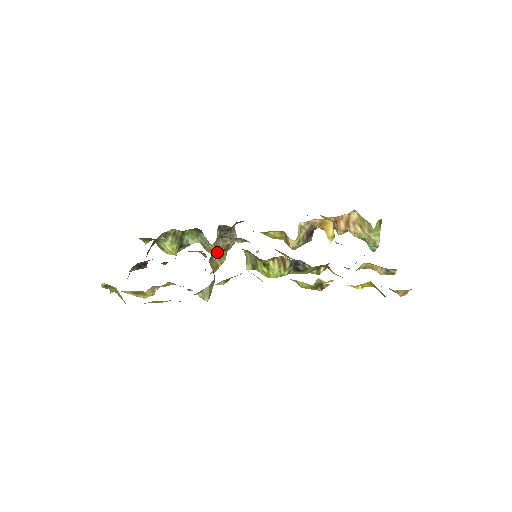
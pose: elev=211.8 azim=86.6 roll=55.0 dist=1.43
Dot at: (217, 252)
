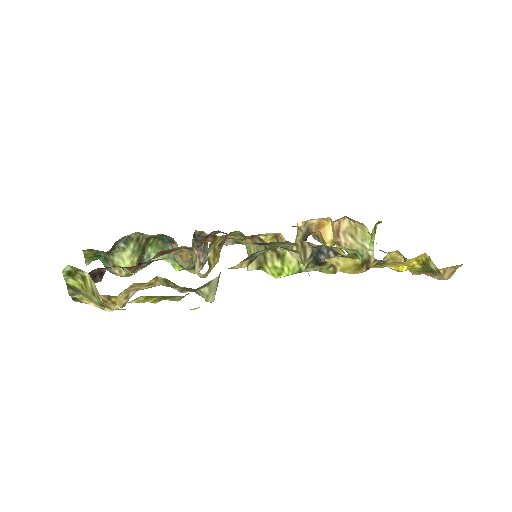
Dot at: (213, 245)
